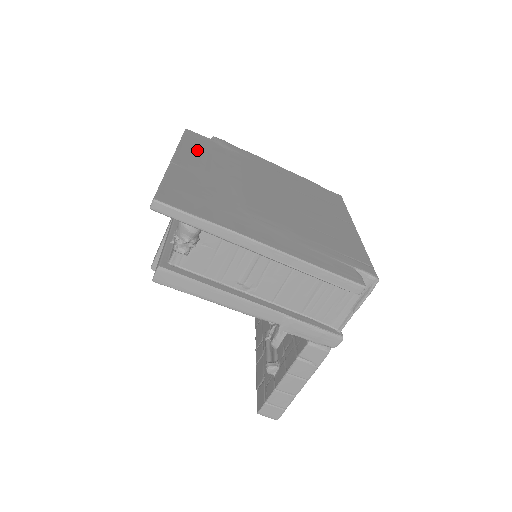
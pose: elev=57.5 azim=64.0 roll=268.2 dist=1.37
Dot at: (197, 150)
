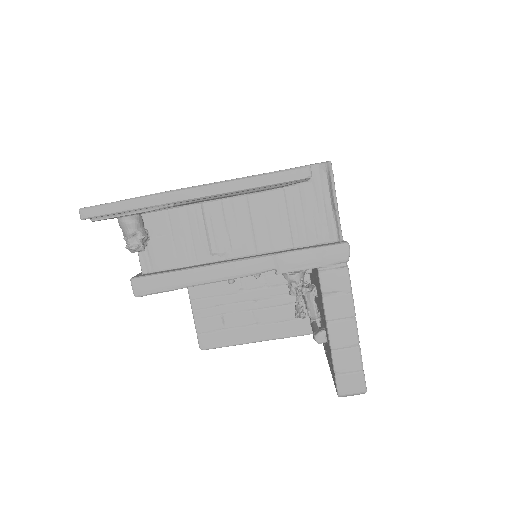
Dot at: occluded
